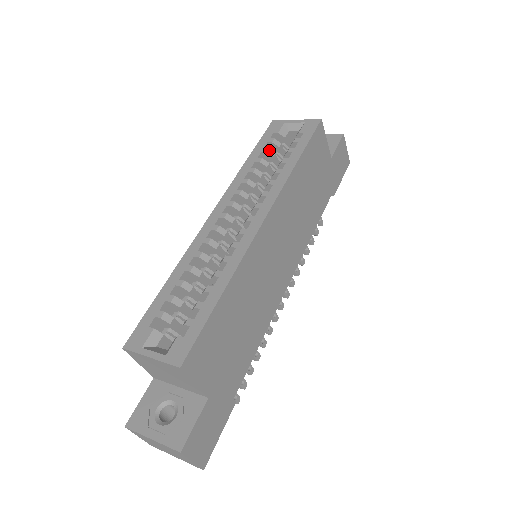
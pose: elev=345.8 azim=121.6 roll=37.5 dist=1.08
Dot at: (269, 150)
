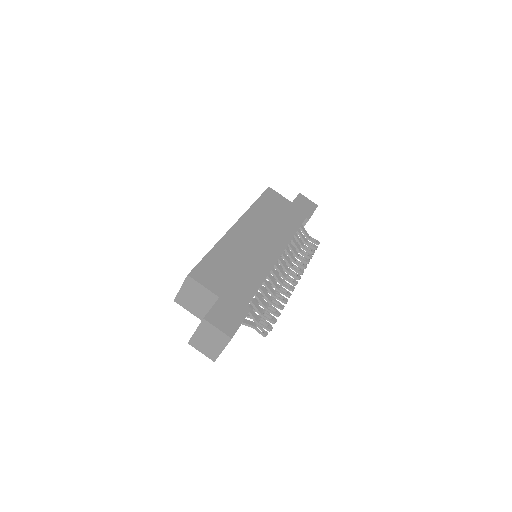
Dot at: occluded
